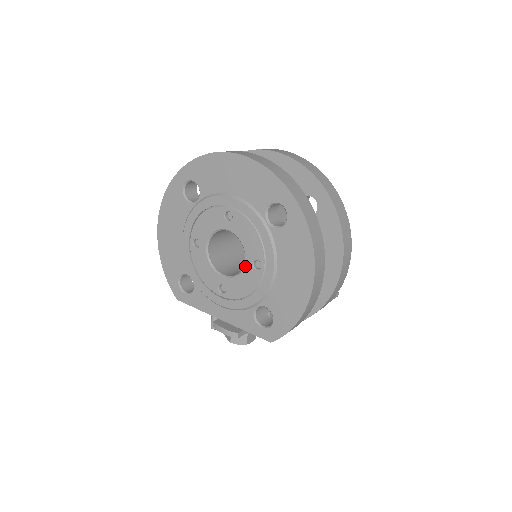
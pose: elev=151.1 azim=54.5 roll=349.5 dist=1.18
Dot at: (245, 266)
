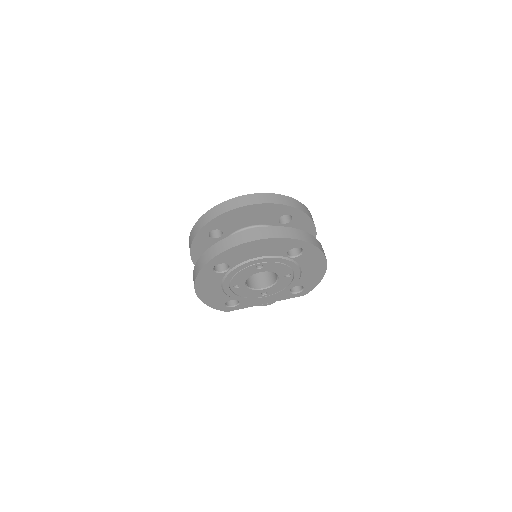
Dot at: (279, 279)
